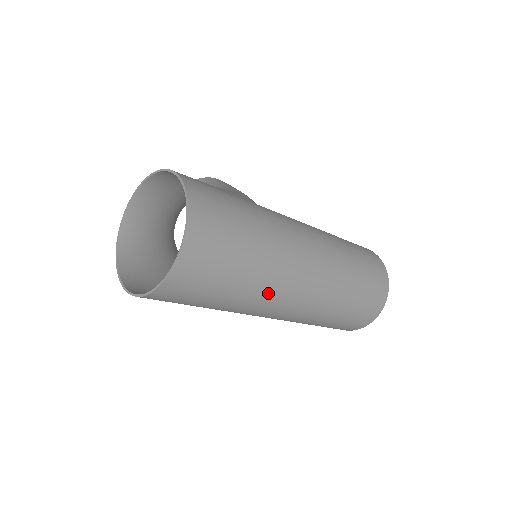
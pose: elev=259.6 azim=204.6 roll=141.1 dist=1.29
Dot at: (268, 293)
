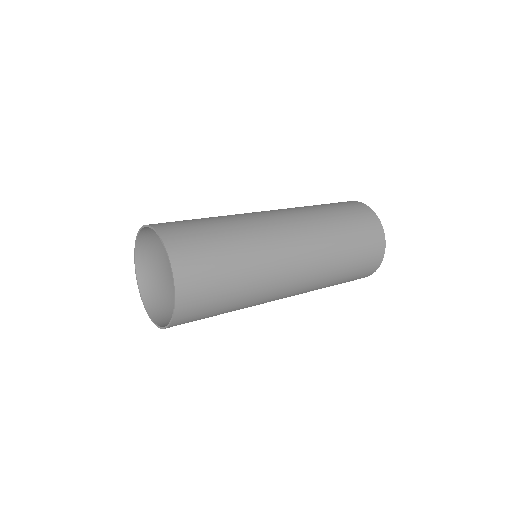
Dot at: (267, 273)
